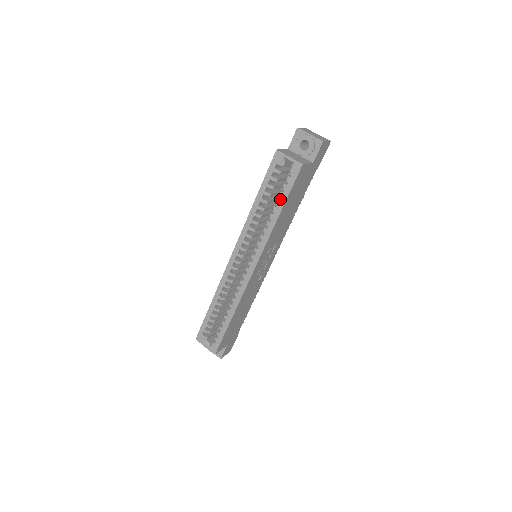
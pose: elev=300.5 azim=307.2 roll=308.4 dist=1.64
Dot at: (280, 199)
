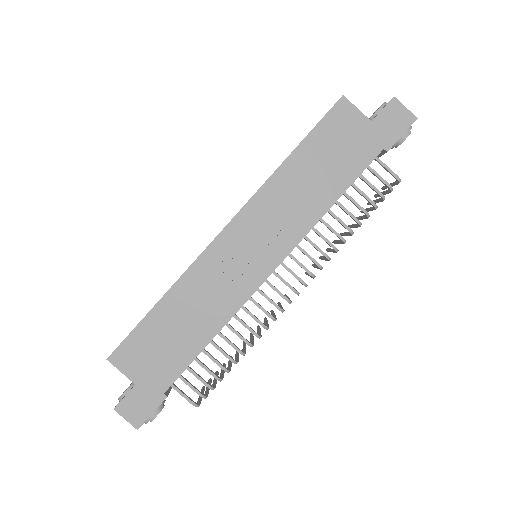
Dot at: occluded
